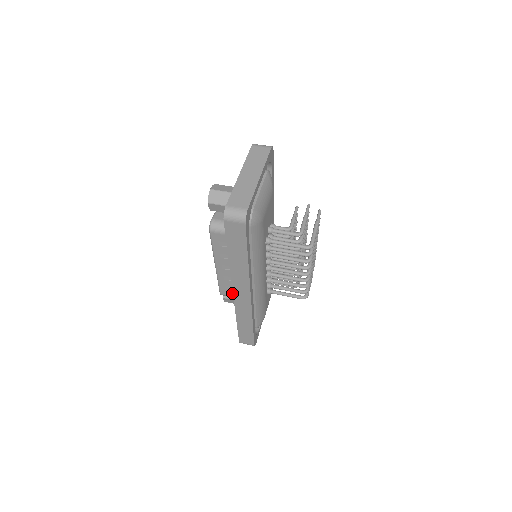
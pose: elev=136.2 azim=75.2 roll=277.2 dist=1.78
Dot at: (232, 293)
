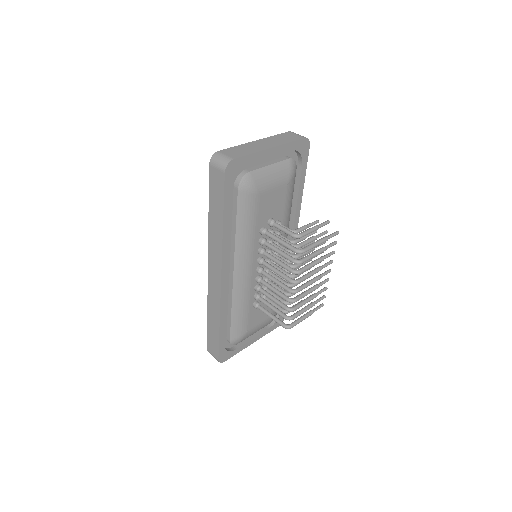
Dot at: occluded
